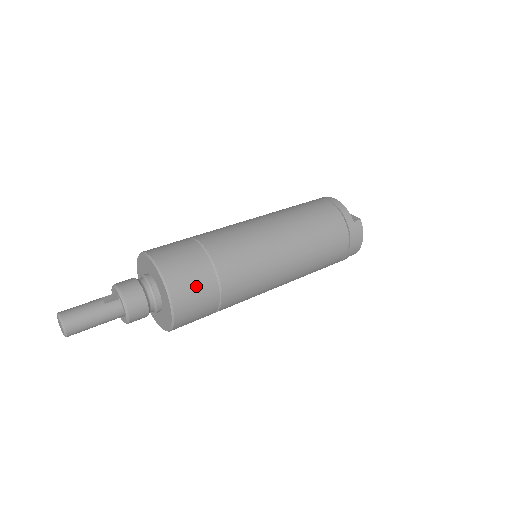
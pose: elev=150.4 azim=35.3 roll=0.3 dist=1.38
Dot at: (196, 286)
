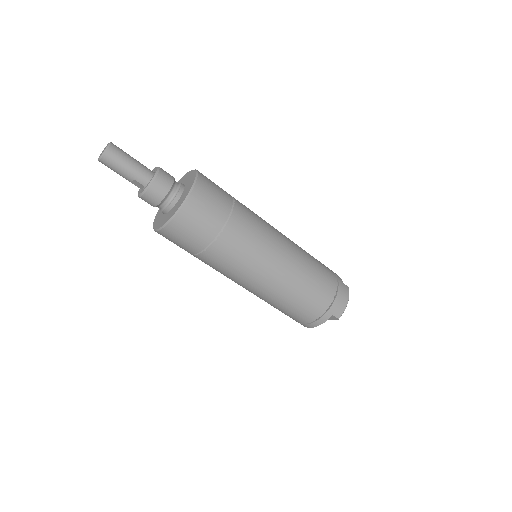
Dot at: (216, 194)
